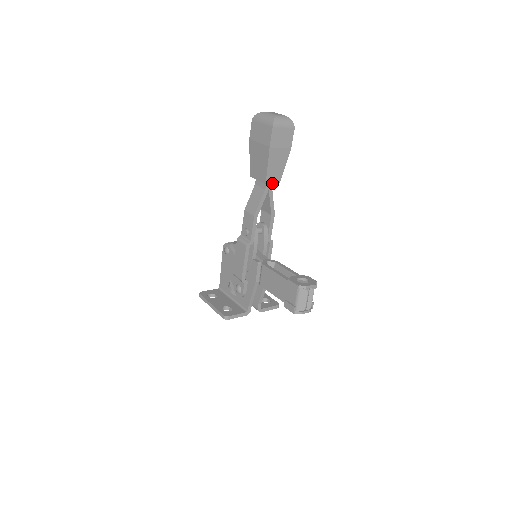
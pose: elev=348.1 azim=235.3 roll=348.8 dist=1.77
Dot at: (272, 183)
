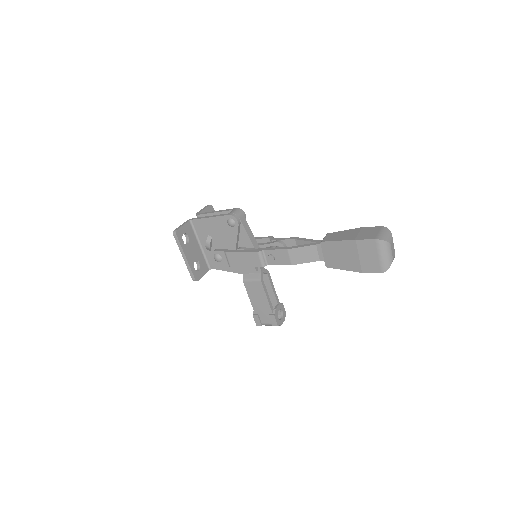
Dot at: occluded
